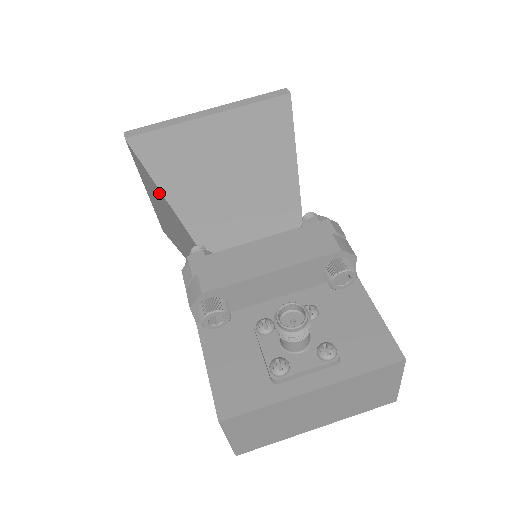
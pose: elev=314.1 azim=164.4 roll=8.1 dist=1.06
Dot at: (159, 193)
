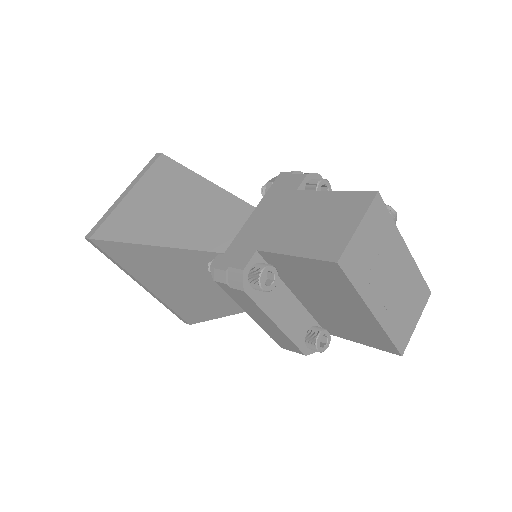
Dot at: (192, 180)
